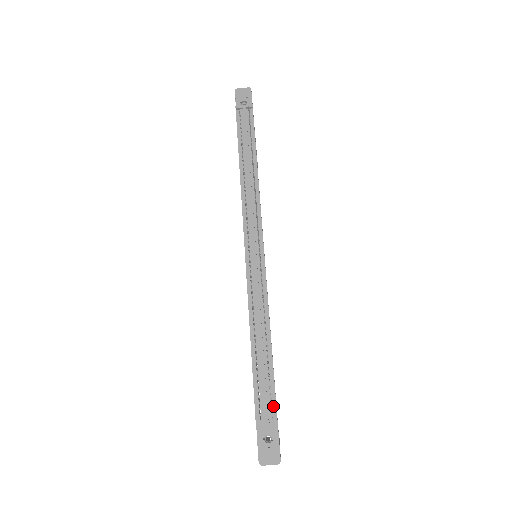
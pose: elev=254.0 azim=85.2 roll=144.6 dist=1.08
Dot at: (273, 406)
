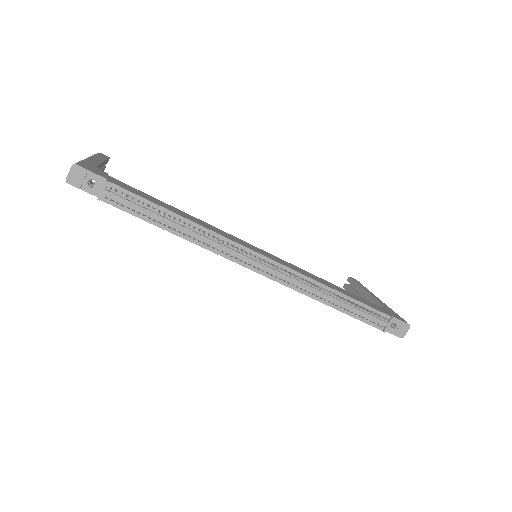
Dot at: (381, 315)
